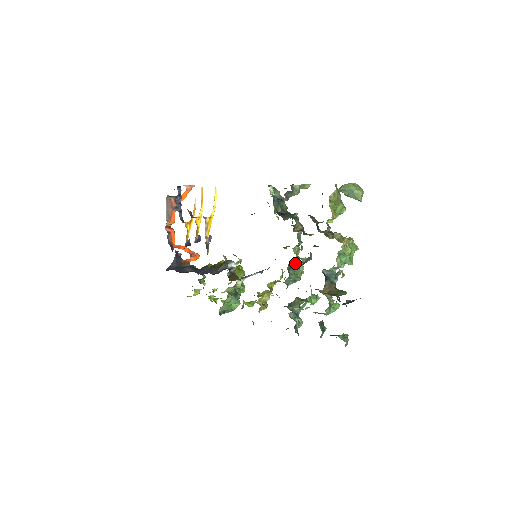
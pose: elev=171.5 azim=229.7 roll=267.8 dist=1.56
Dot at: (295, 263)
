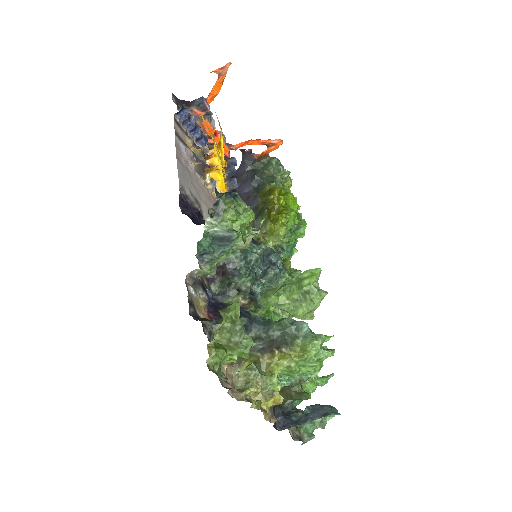
Dot at: occluded
